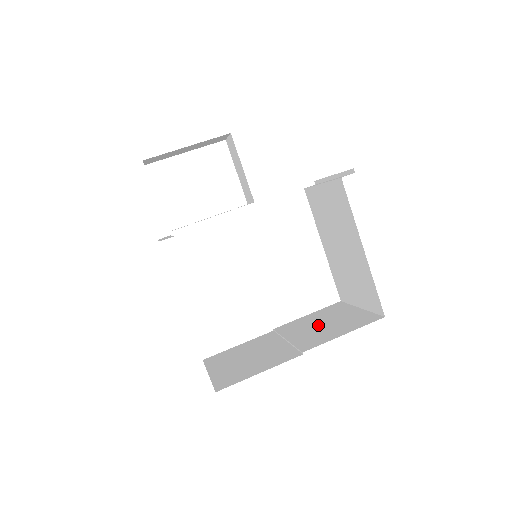
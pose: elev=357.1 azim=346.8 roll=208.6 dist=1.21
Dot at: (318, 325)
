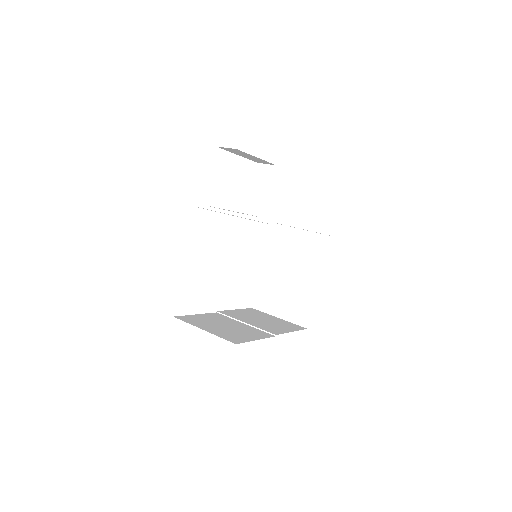
Dot at: (259, 320)
